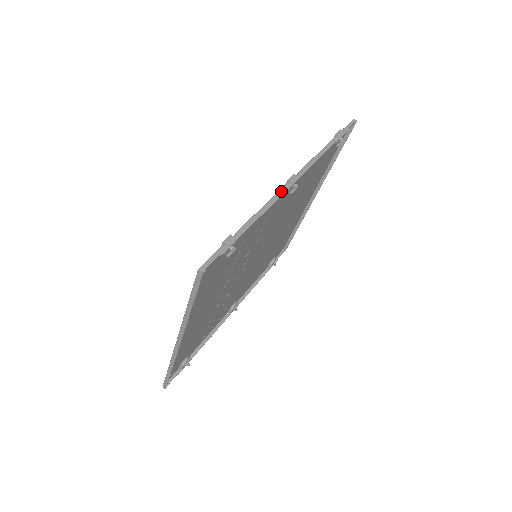
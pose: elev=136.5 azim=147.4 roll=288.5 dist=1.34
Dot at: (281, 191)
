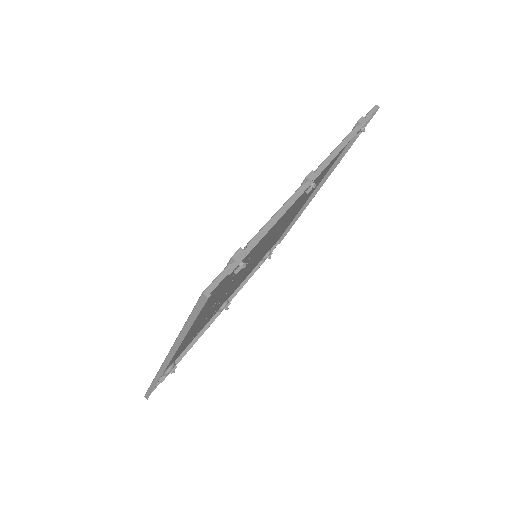
Dot at: (298, 192)
